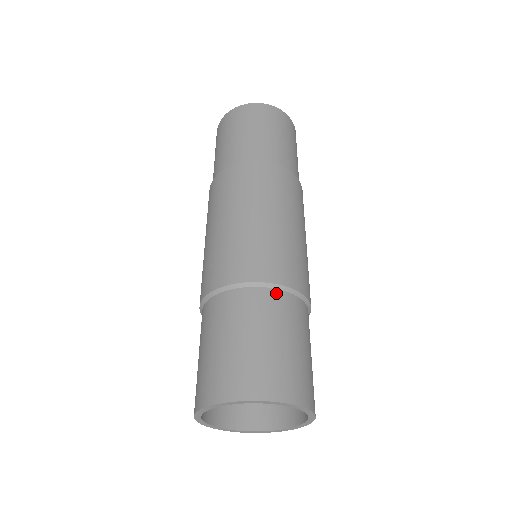
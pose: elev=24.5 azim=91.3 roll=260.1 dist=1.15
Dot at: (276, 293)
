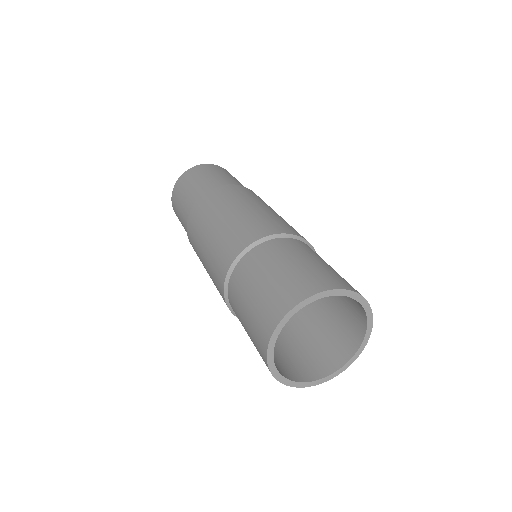
Dot at: (260, 247)
